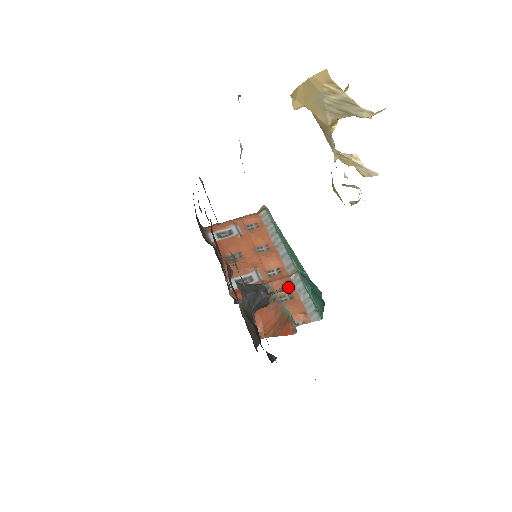
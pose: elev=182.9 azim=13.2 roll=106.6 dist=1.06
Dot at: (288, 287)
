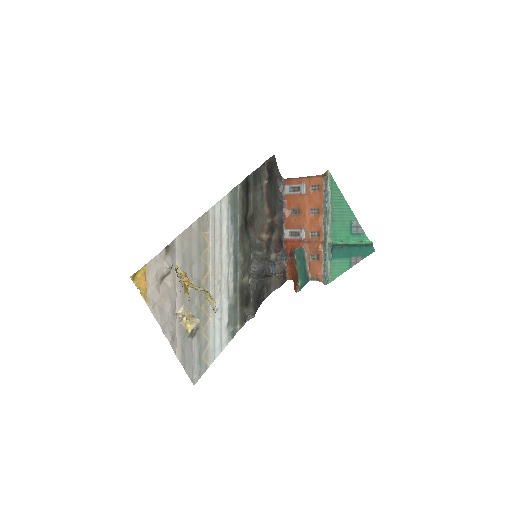
Dot at: (277, 277)
